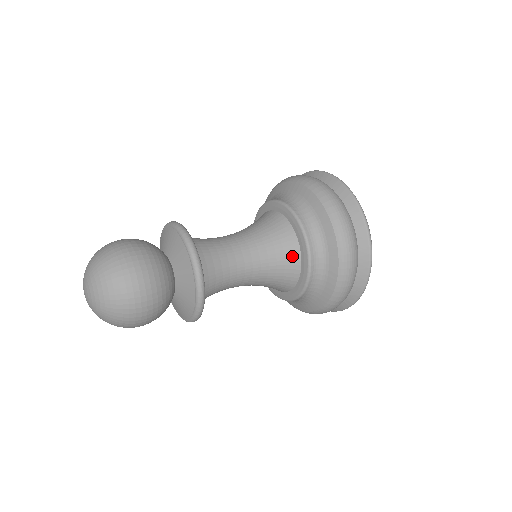
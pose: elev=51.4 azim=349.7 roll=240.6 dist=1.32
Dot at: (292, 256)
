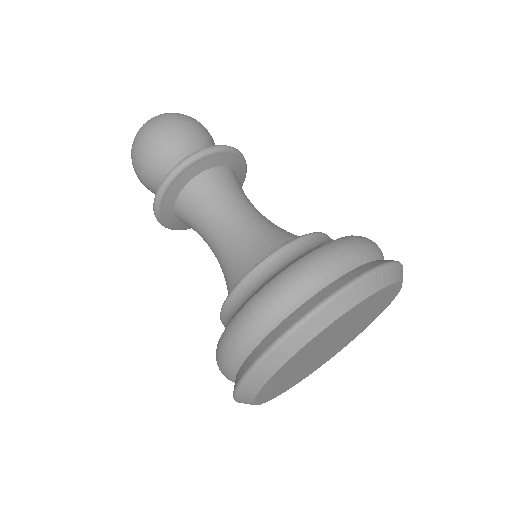
Dot at: (284, 241)
